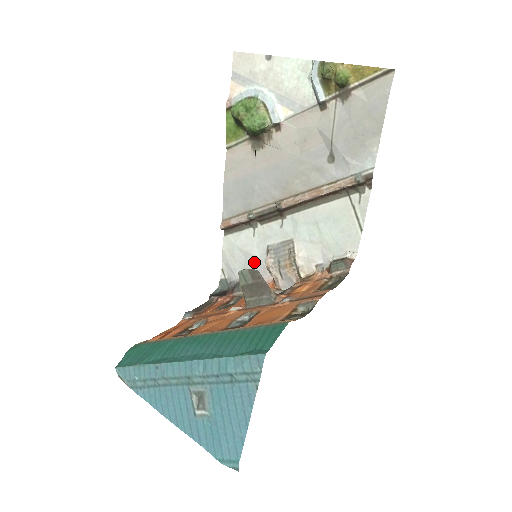
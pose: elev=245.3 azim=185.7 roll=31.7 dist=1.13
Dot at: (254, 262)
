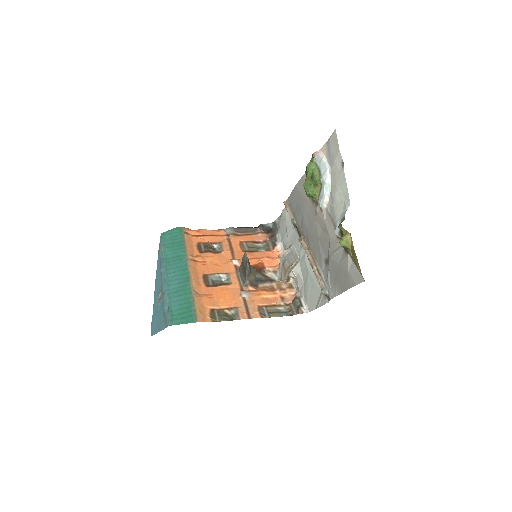
Dot at: (286, 240)
